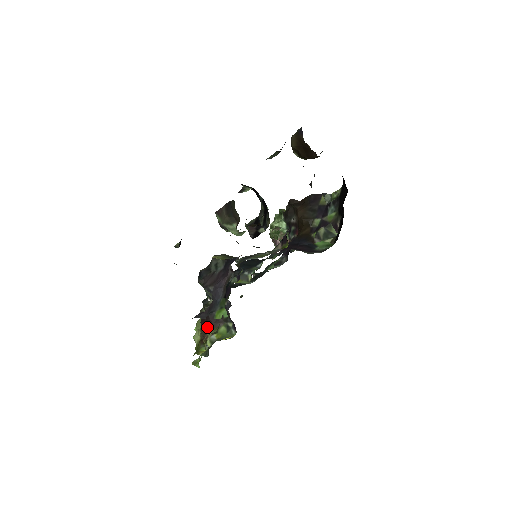
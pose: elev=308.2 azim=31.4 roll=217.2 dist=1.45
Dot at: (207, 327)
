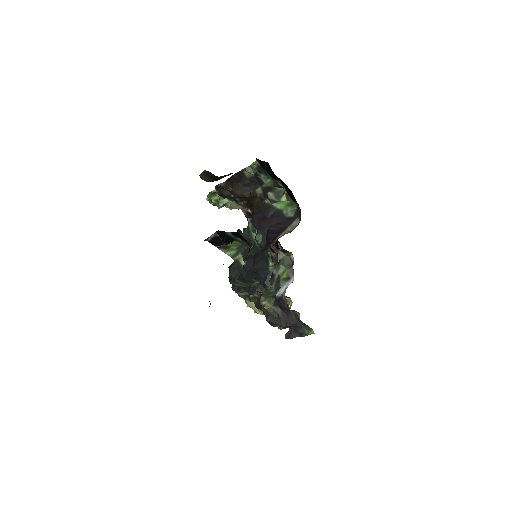
Dot at: occluded
